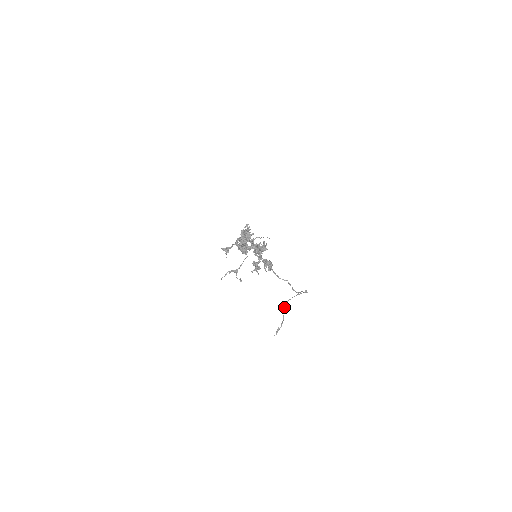
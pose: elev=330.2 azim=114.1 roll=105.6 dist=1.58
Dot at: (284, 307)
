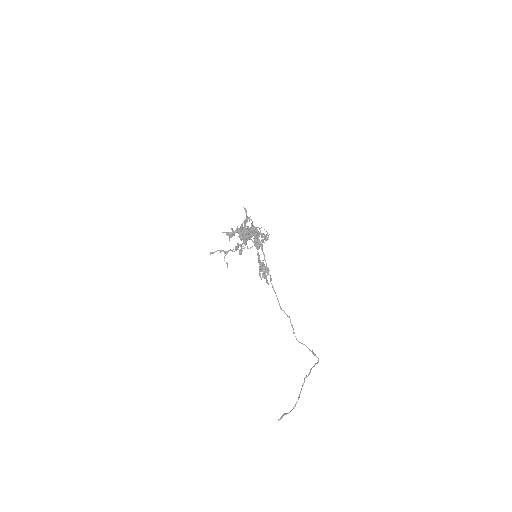
Dot at: (301, 389)
